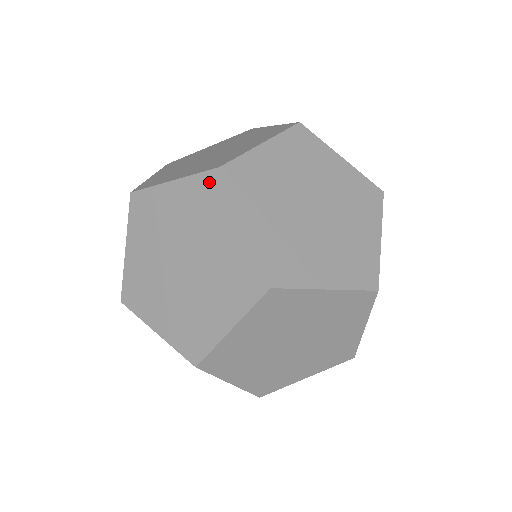
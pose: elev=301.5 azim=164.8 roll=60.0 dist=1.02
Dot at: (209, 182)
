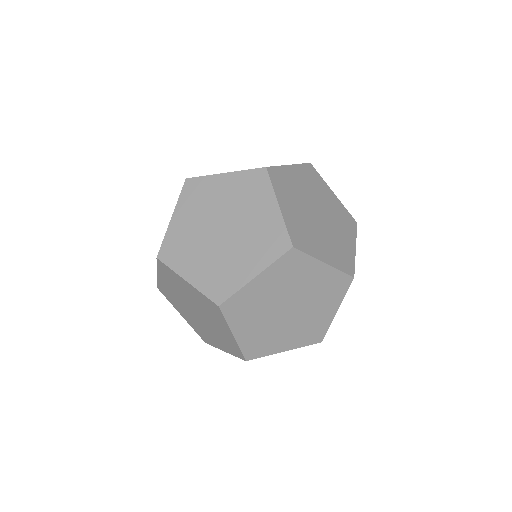
Dot at: (162, 267)
